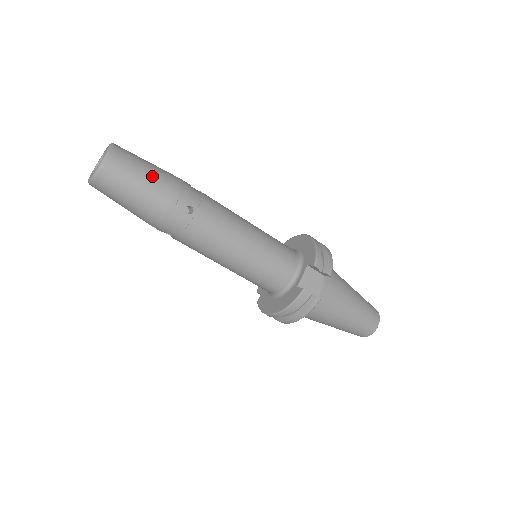
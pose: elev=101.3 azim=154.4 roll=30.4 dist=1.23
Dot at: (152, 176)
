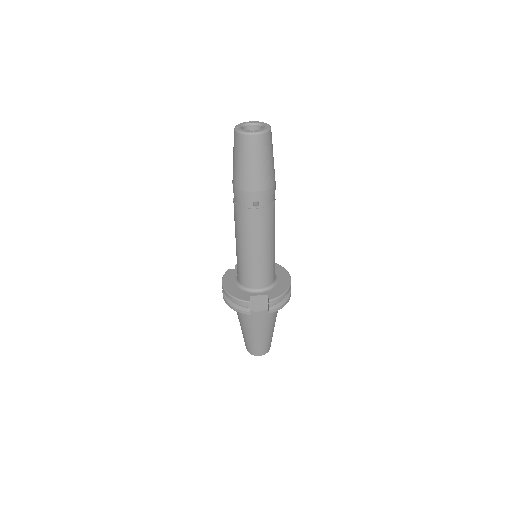
Dot at: (263, 168)
